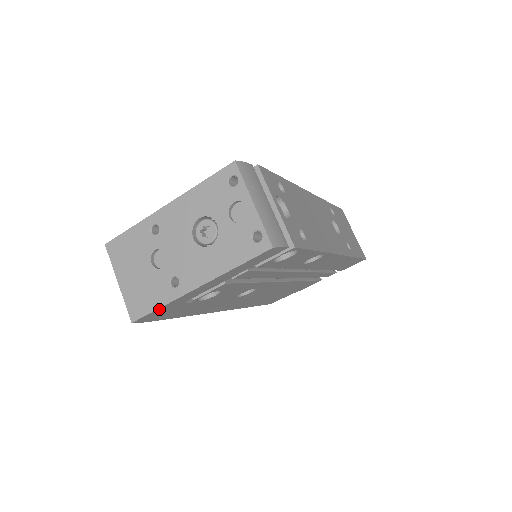
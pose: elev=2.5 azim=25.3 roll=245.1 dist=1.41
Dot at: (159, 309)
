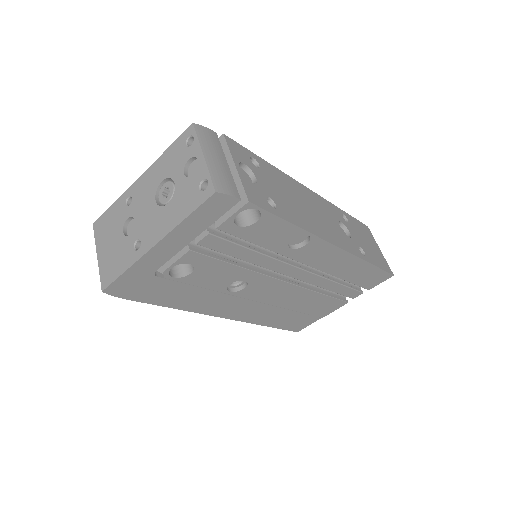
Dot at: (125, 275)
